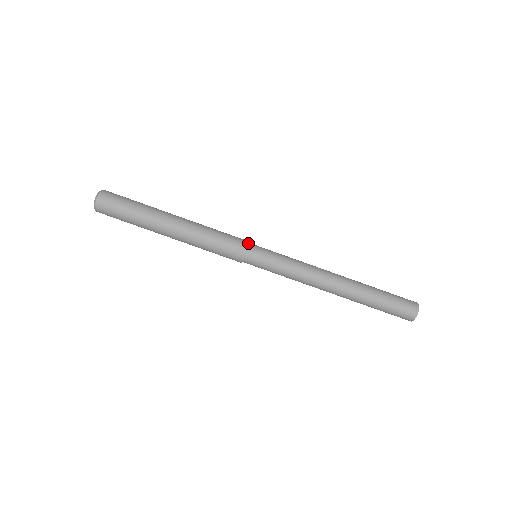
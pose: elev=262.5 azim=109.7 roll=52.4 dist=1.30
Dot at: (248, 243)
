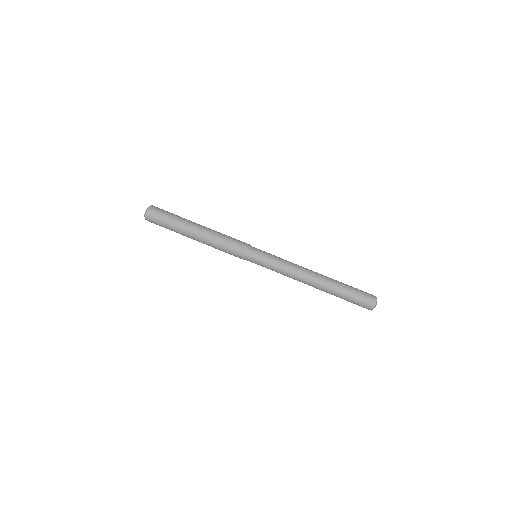
Dot at: (251, 246)
